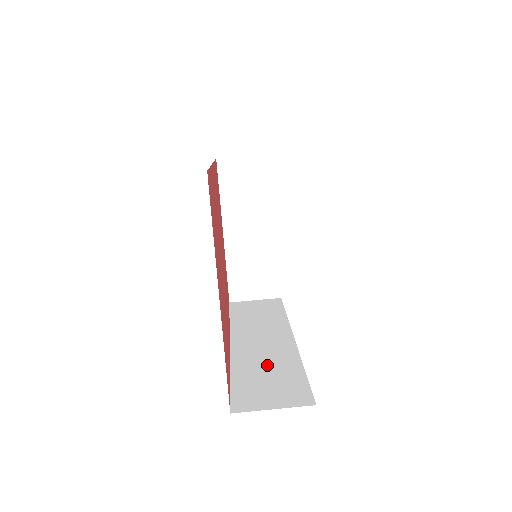
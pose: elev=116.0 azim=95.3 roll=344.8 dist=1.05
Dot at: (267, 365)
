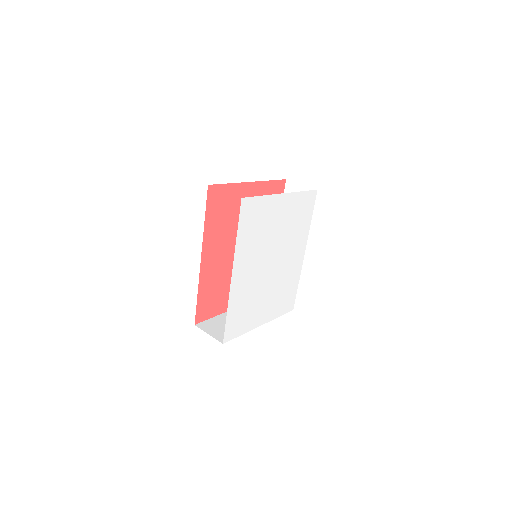
Dot at: occluded
